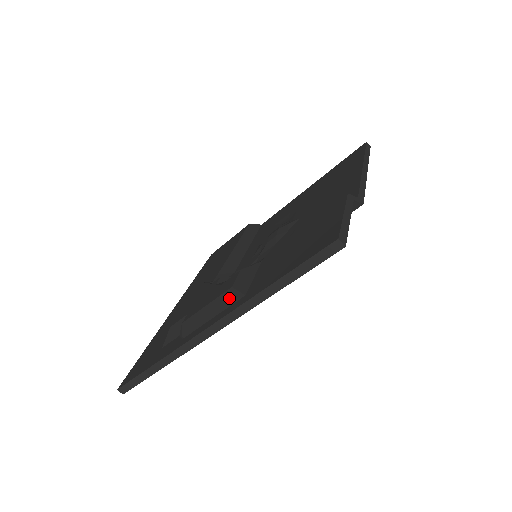
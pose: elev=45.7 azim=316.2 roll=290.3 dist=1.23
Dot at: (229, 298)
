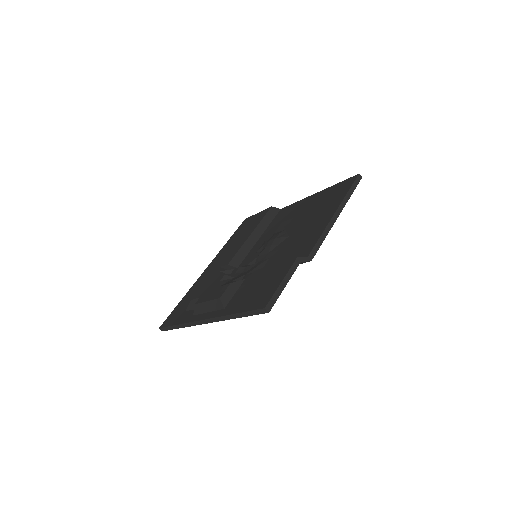
Dot at: (217, 305)
